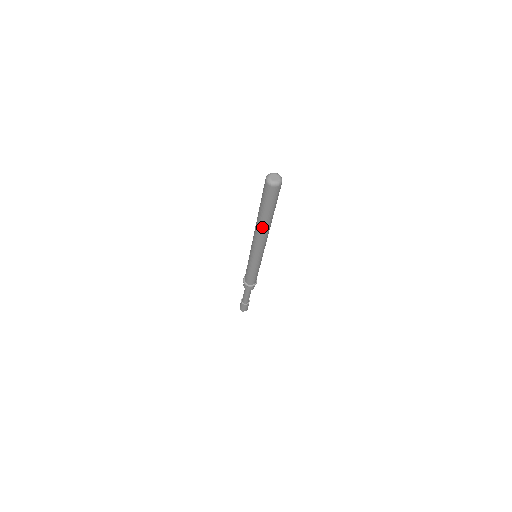
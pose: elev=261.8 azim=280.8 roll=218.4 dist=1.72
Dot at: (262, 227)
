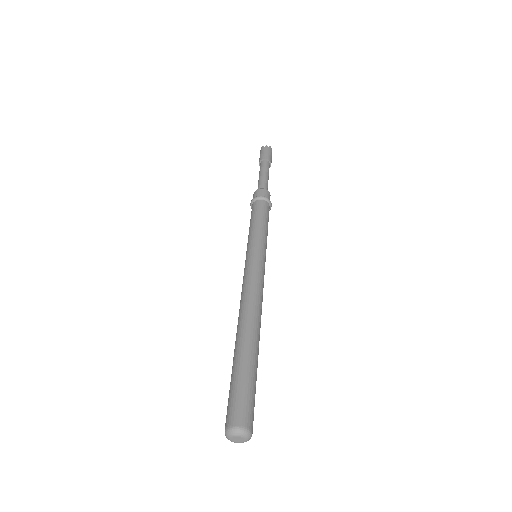
Dot at: occluded
